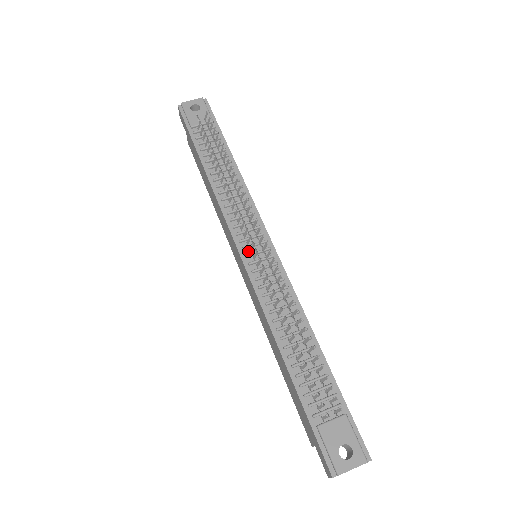
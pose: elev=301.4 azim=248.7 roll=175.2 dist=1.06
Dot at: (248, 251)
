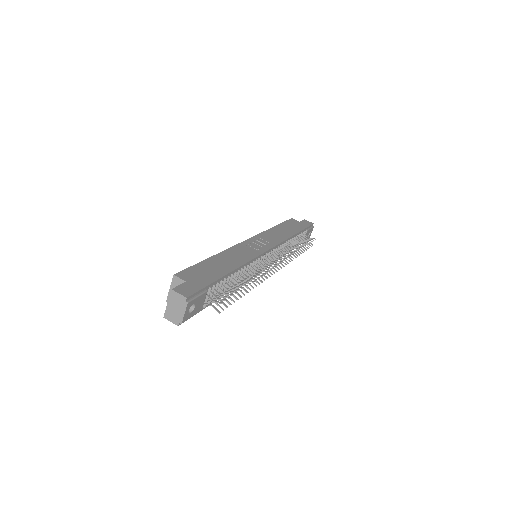
Dot at: occluded
